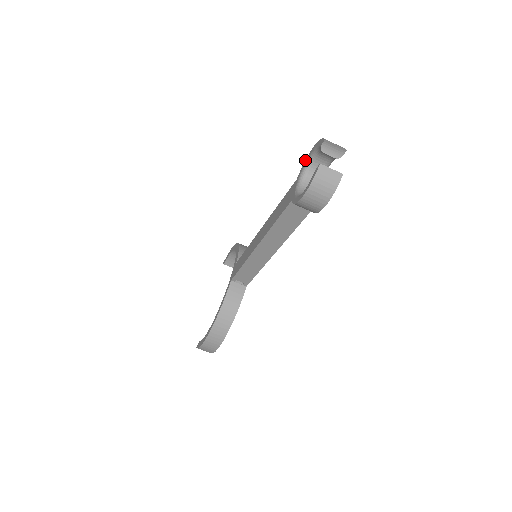
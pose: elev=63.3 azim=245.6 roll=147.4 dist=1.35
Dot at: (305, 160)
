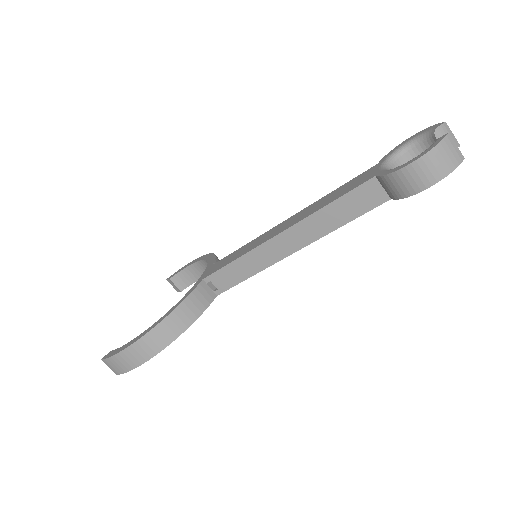
Dot at: occluded
